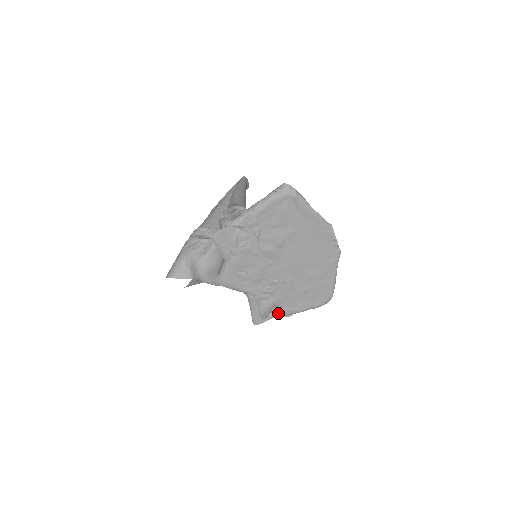
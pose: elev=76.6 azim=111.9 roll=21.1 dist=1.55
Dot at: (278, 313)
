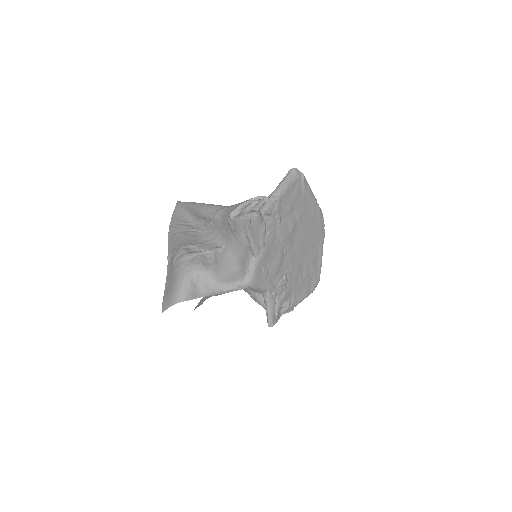
Dot at: (288, 307)
